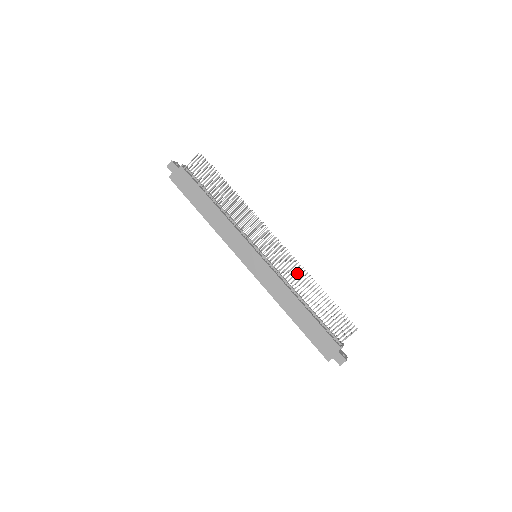
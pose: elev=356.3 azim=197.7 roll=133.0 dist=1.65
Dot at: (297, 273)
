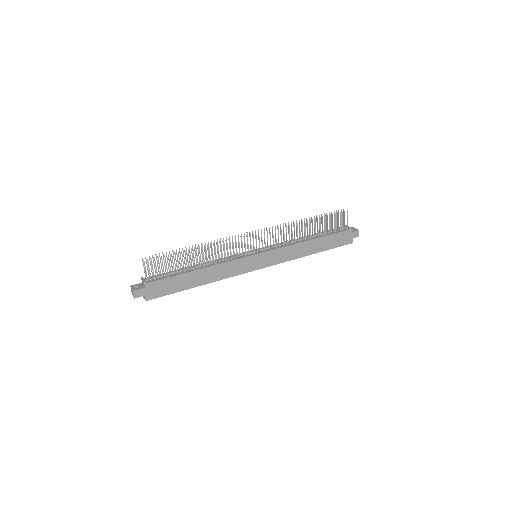
Dot at: occluded
